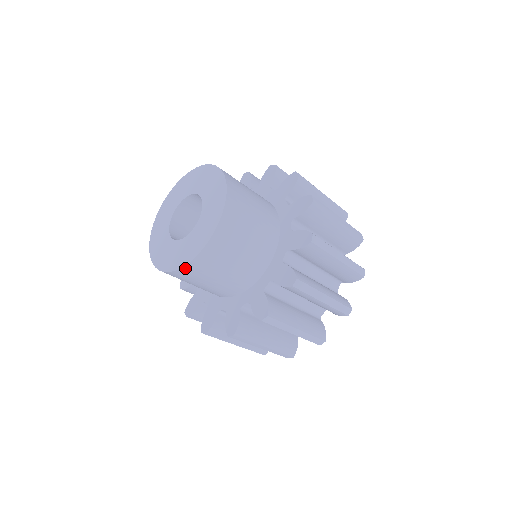
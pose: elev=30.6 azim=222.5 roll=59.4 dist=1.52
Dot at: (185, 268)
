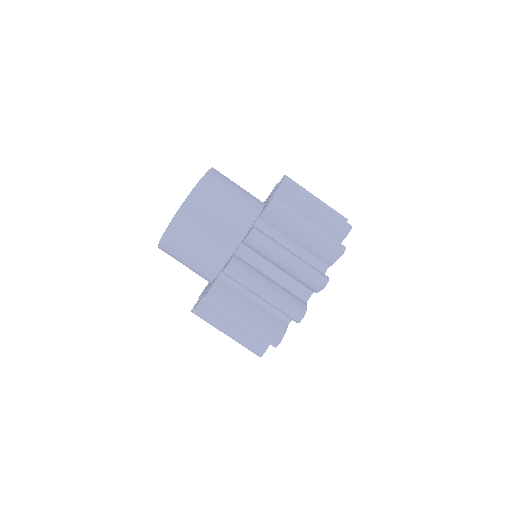
Dot at: (180, 212)
